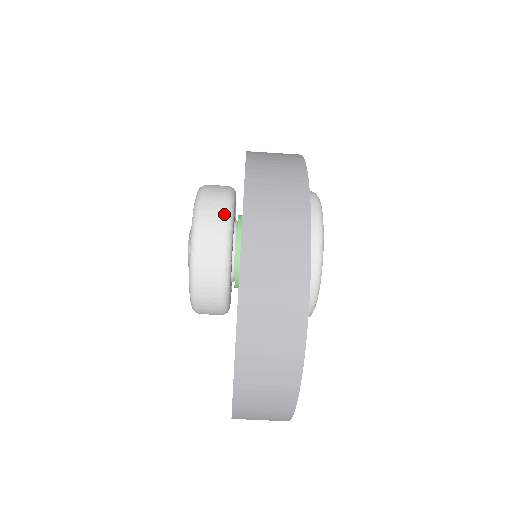
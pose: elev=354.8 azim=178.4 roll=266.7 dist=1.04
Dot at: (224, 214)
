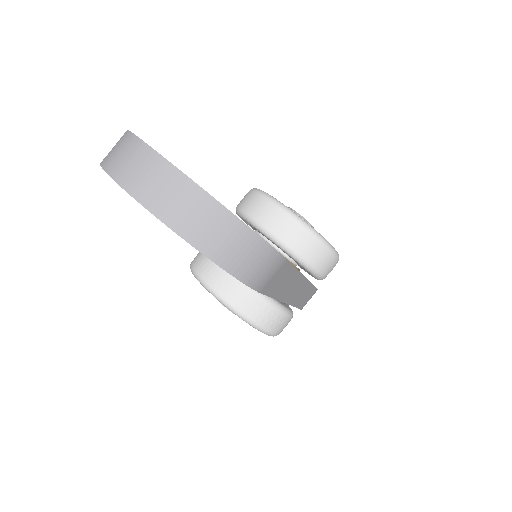
Dot at: occluded
